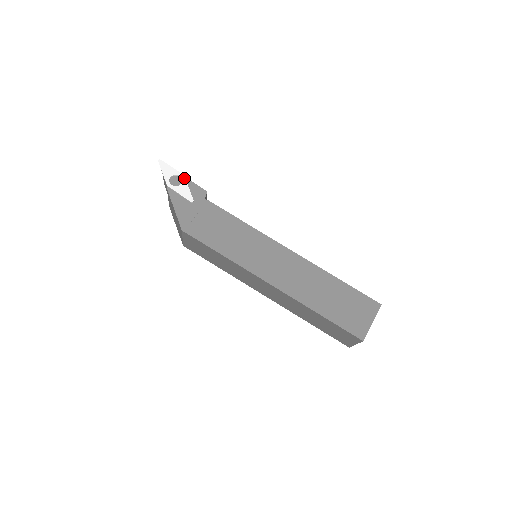
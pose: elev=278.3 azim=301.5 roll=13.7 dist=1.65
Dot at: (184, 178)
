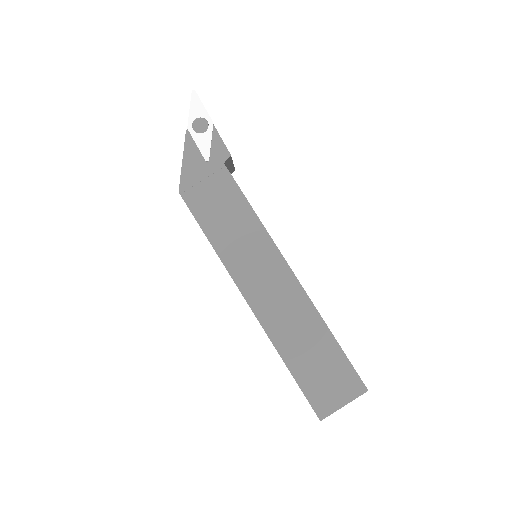
Dot at: (211, 126)
